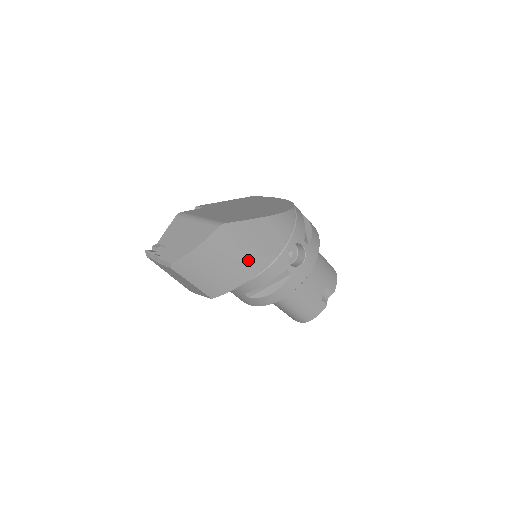
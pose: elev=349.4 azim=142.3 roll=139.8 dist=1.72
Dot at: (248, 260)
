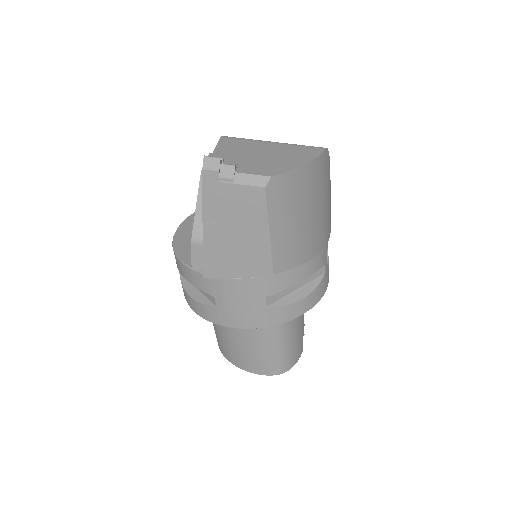
Dot at: (324, 222)
